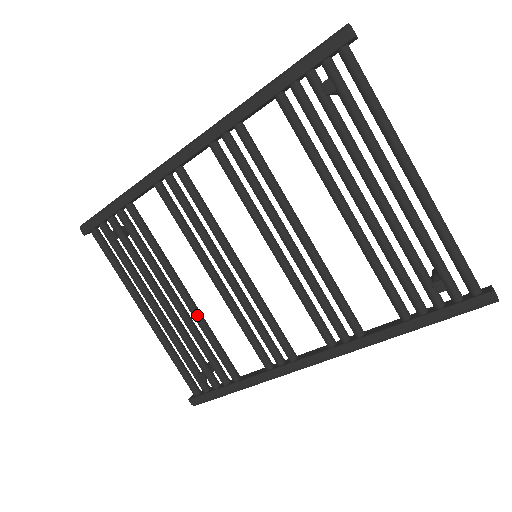
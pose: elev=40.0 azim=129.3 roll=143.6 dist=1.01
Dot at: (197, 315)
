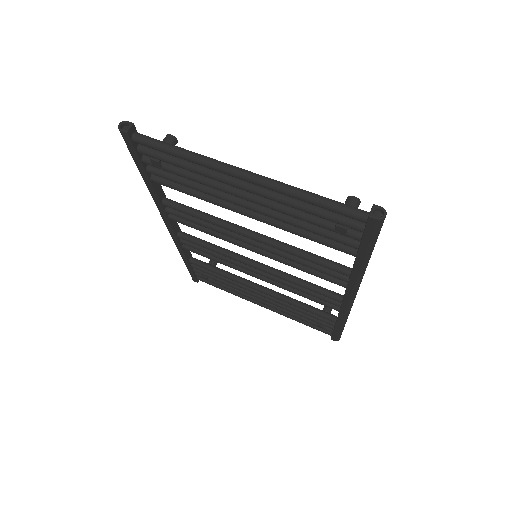
Dot at: (277, 297)
